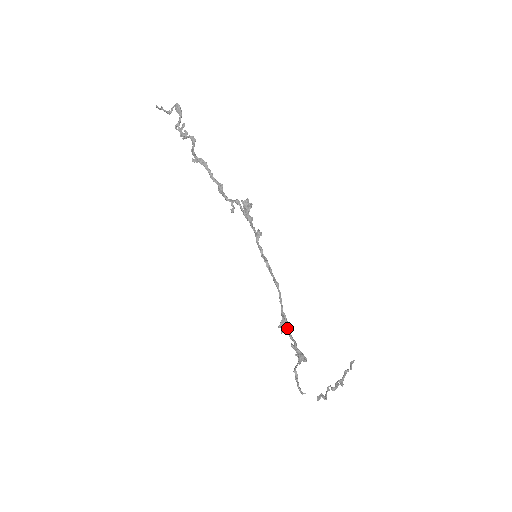
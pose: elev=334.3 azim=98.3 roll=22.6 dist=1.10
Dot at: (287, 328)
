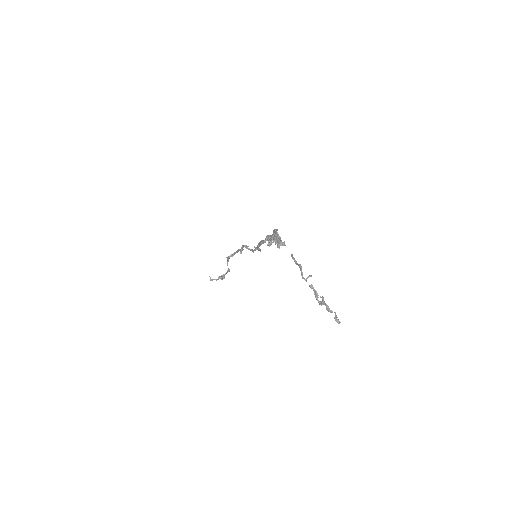
Dot at: occluded
